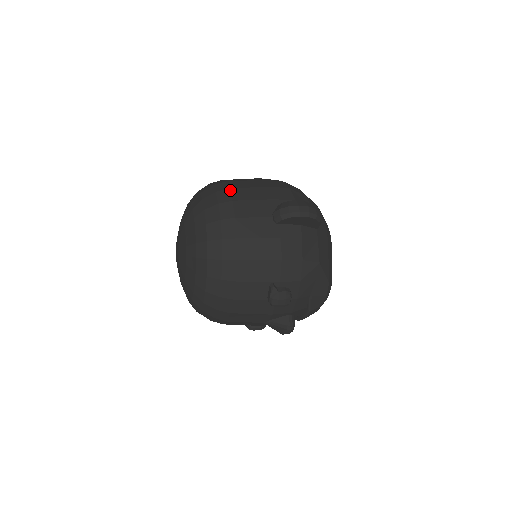
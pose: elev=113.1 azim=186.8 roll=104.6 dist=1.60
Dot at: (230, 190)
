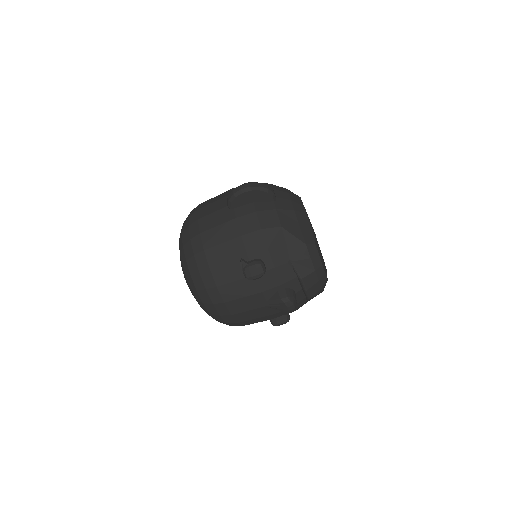
Dot at: (200, 205)
